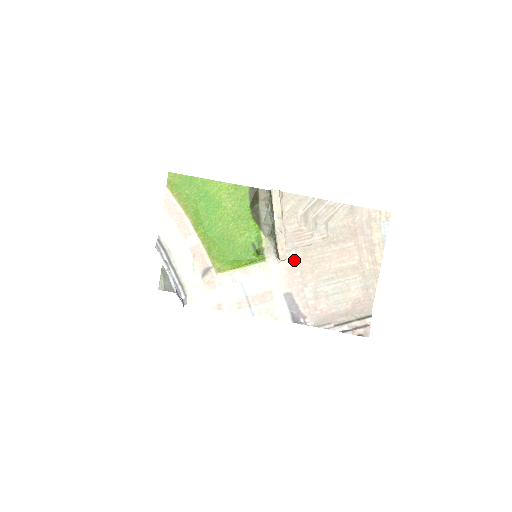
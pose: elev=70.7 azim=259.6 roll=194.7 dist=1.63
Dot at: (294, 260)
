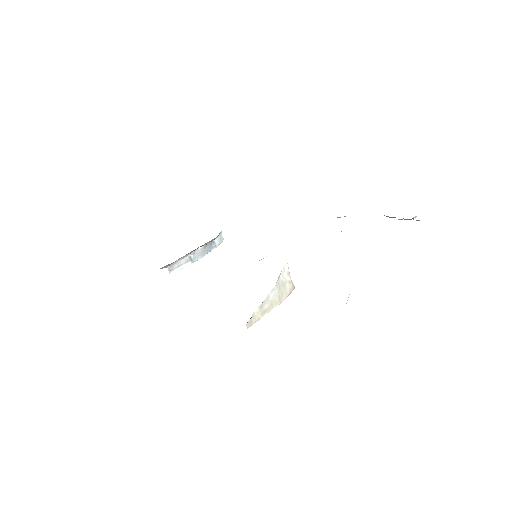
Dot at: occluded
